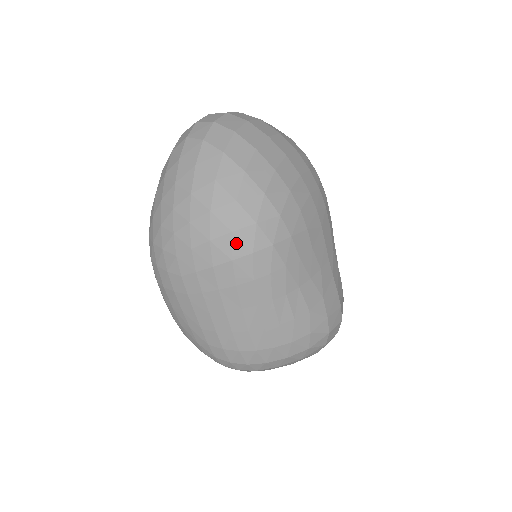
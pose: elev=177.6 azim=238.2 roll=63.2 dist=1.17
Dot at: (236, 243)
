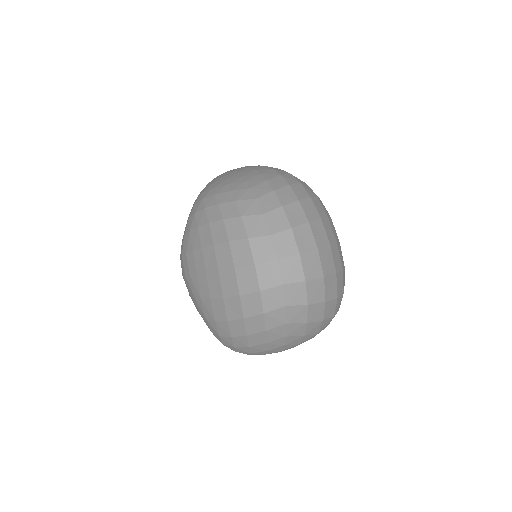
Dot at: occluded
